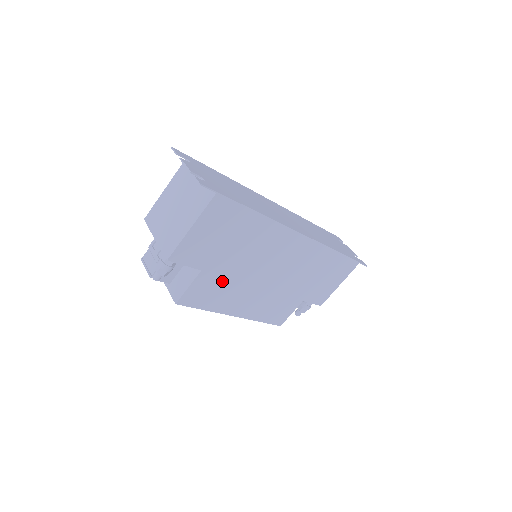
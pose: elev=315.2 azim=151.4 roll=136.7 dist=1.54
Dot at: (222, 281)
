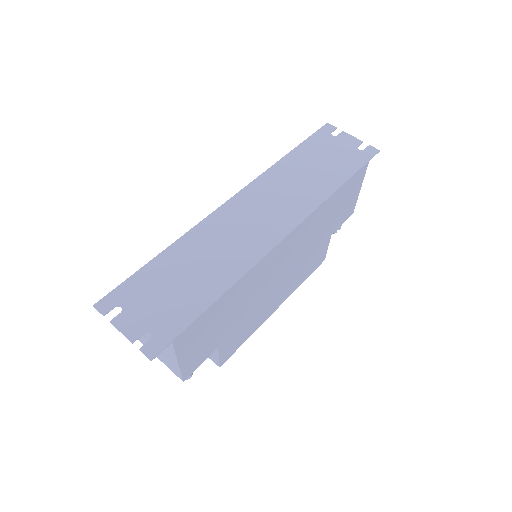
Dot at: (243, 325)
